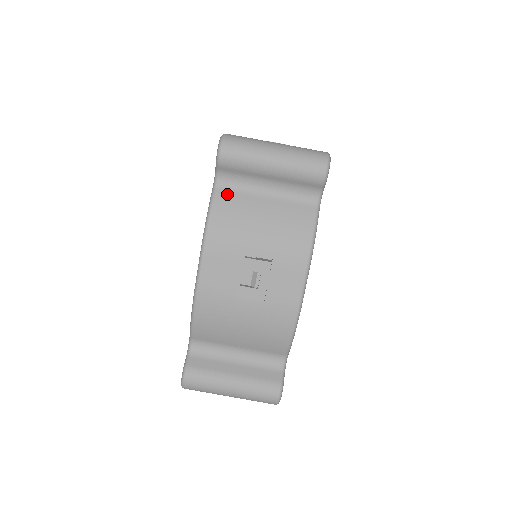
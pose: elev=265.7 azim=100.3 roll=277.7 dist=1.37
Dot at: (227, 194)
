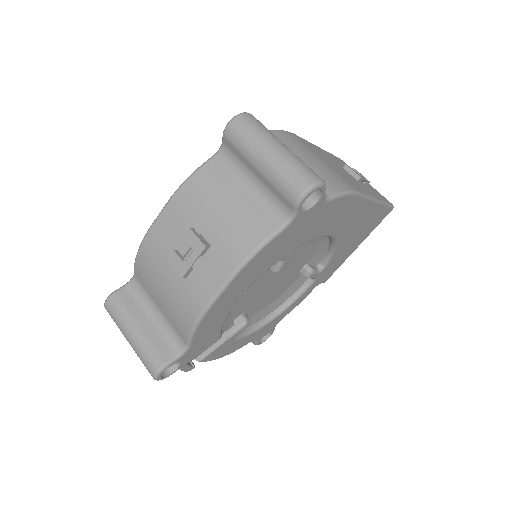
Dot at: (218, 167)
